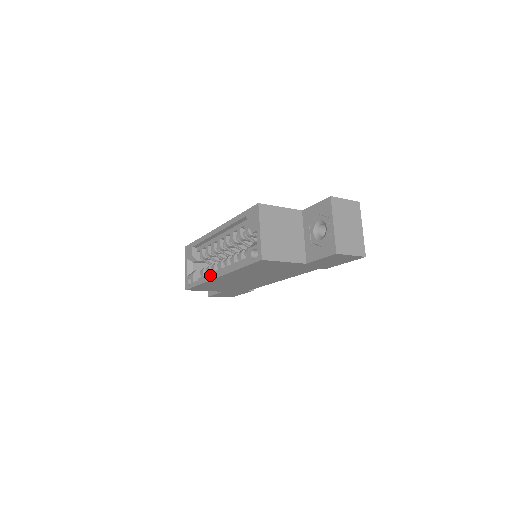
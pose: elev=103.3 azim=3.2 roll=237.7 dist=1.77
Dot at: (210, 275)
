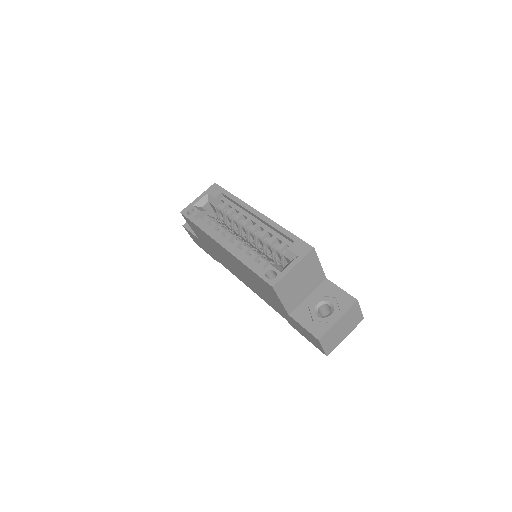
Dot at: occluded
